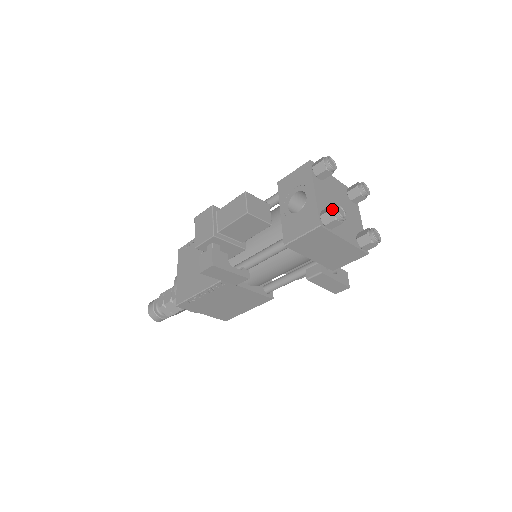
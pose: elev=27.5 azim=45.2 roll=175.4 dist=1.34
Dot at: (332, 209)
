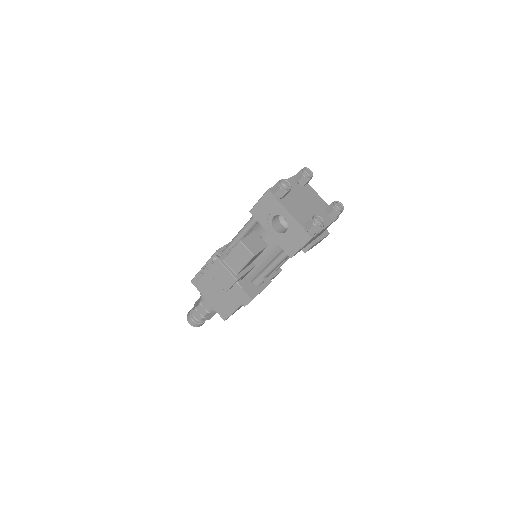
Dot at: (314, 224)
